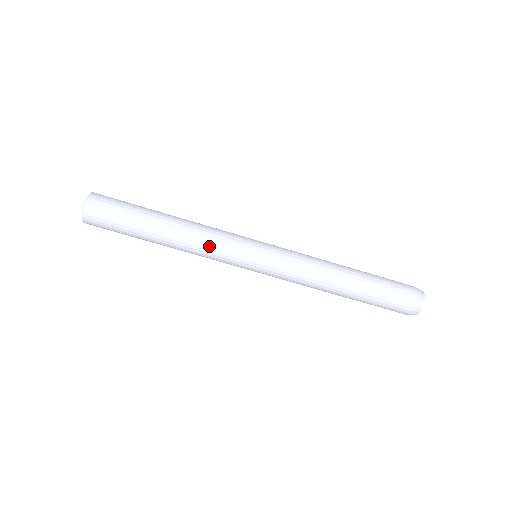
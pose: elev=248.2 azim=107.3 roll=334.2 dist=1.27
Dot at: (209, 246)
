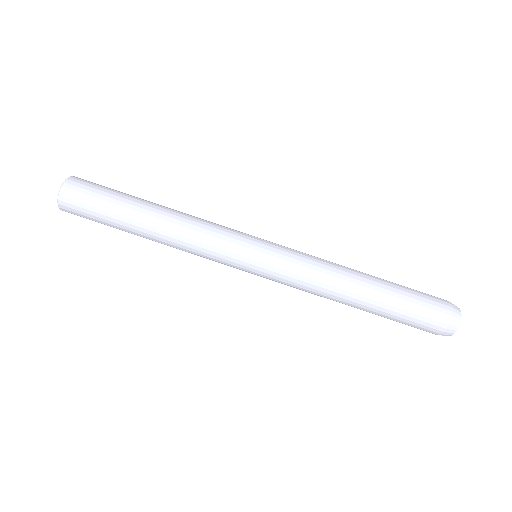
Dot at: (200, 238)
